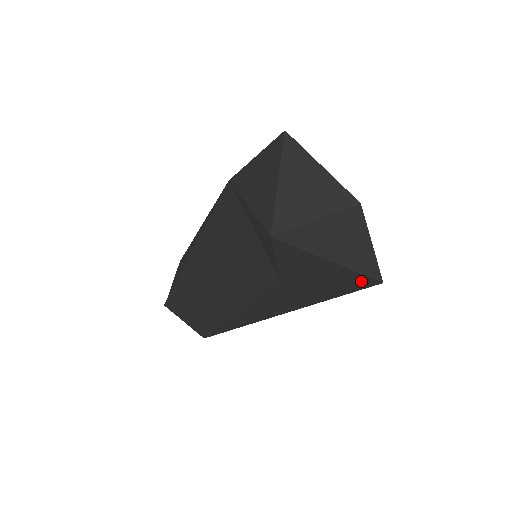
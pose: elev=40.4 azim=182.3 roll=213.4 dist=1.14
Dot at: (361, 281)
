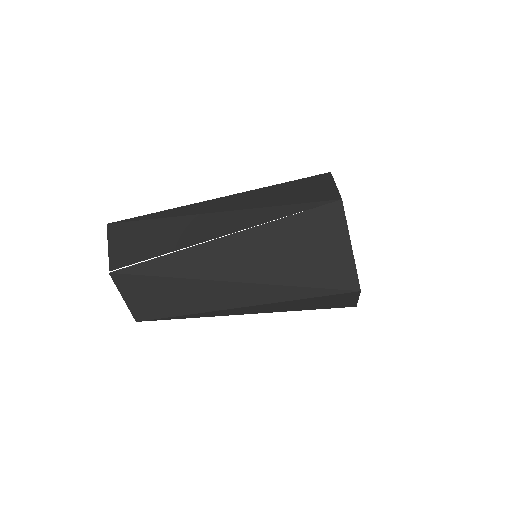
Dot at: occluded
